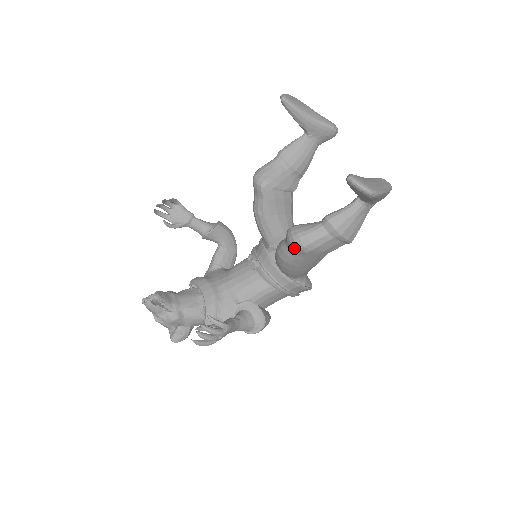
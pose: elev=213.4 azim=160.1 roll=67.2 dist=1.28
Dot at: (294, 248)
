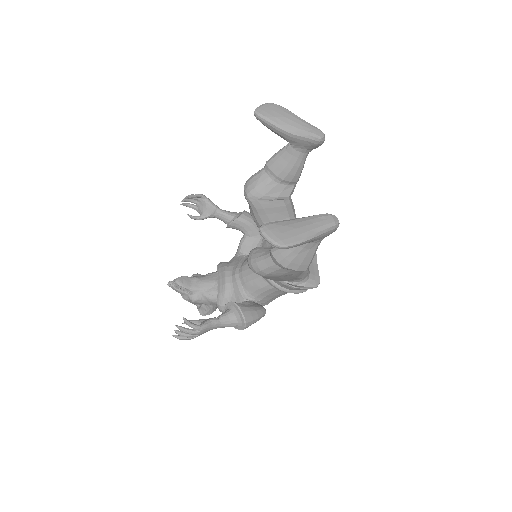
Dot at: (252, 270)
